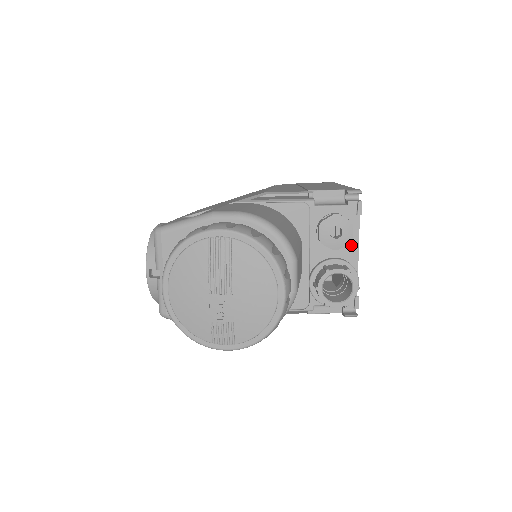
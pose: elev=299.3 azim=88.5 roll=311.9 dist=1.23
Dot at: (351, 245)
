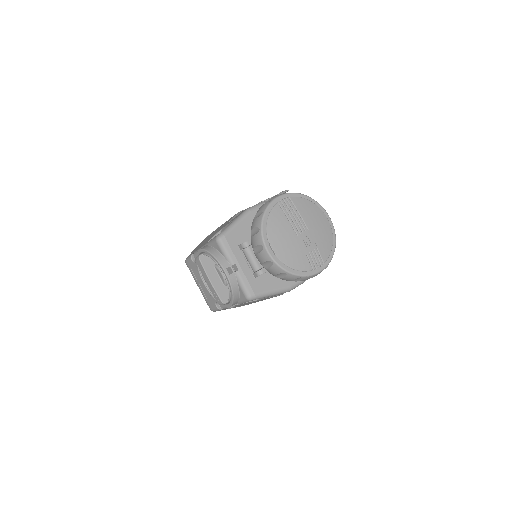
Dot at: occluded
